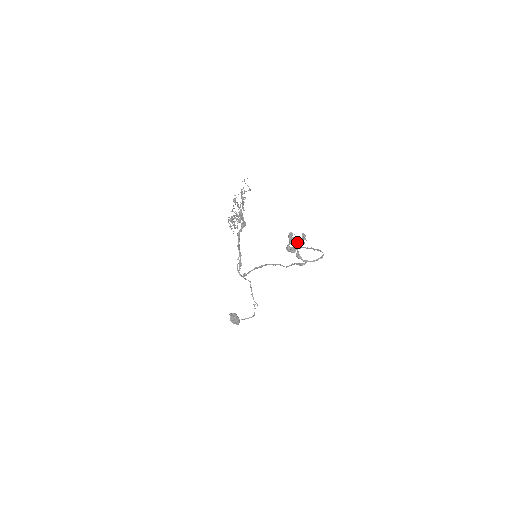
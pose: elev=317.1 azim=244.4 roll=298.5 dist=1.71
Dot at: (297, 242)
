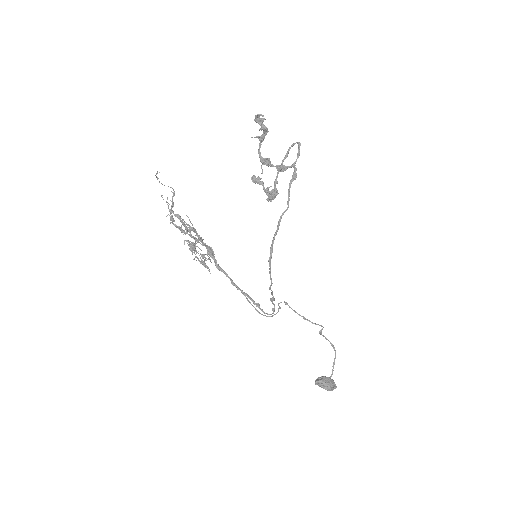
Dot at: (261, 128)
